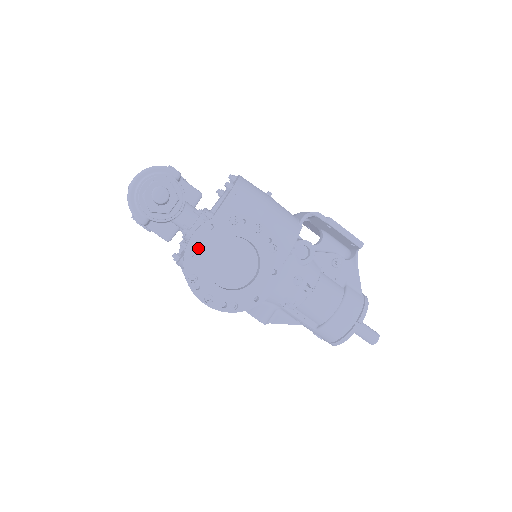
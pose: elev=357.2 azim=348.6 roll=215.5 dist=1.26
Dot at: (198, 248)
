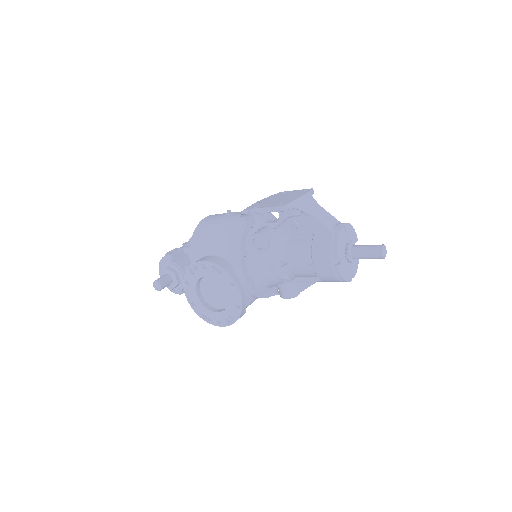
Dot at: (192, 299)
